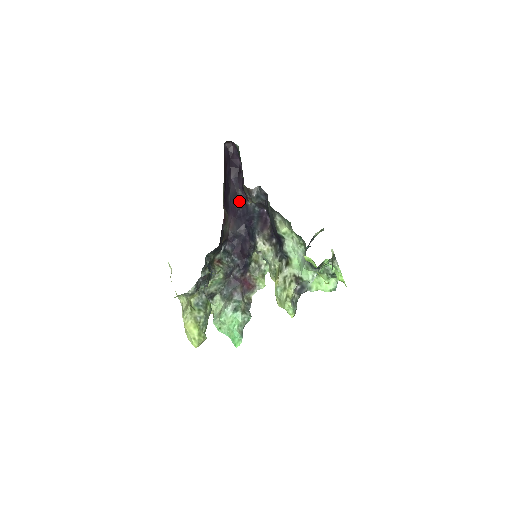
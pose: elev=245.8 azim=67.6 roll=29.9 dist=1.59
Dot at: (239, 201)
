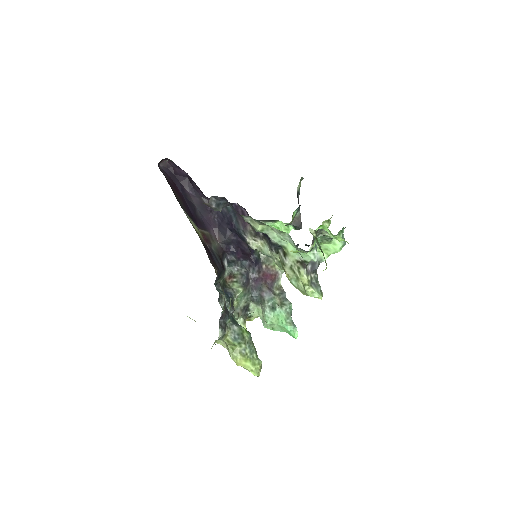
Dot at: (209, 209)
